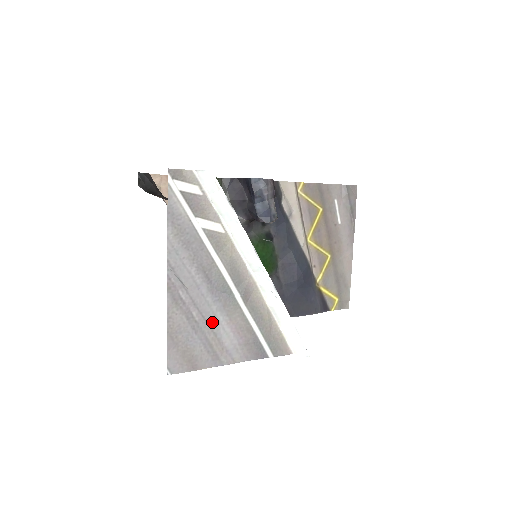
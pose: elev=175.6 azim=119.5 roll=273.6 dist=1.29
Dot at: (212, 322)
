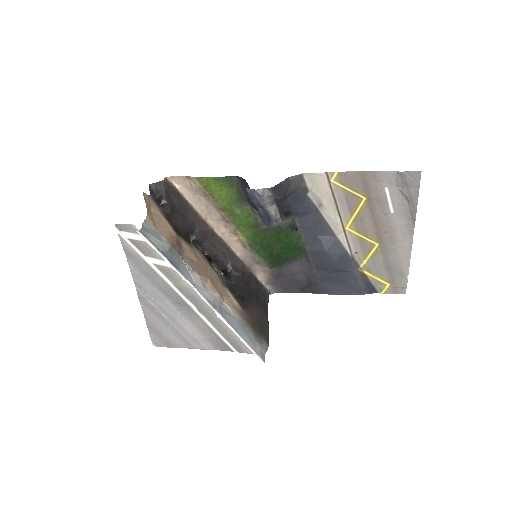
Dot at: (179, 322)
